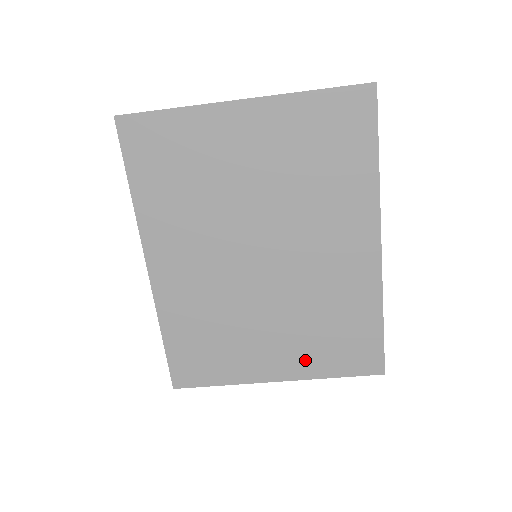
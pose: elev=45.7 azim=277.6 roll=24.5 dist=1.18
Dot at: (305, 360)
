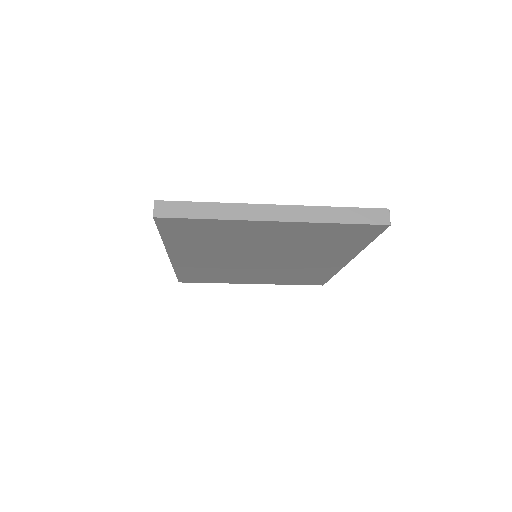
Dot at: (274, 281)
